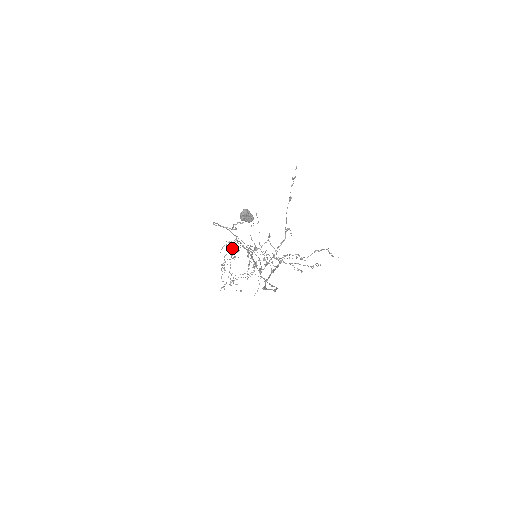
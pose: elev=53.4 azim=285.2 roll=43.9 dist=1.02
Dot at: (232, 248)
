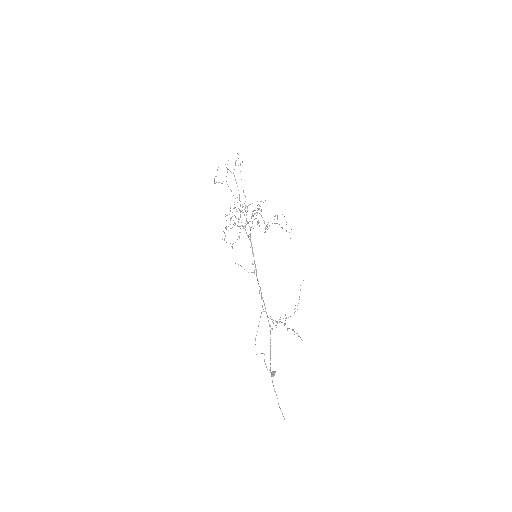
Dot at: (230, 189)
